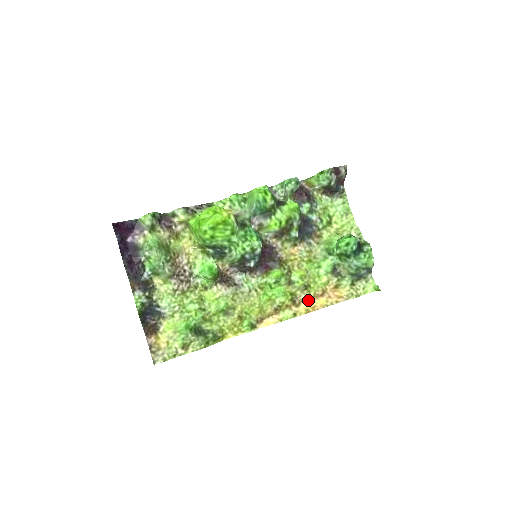
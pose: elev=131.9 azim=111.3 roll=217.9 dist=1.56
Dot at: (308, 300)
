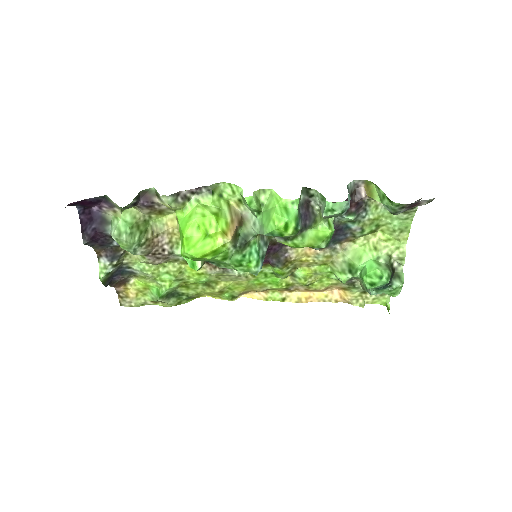
Dot at: (305, 290)
